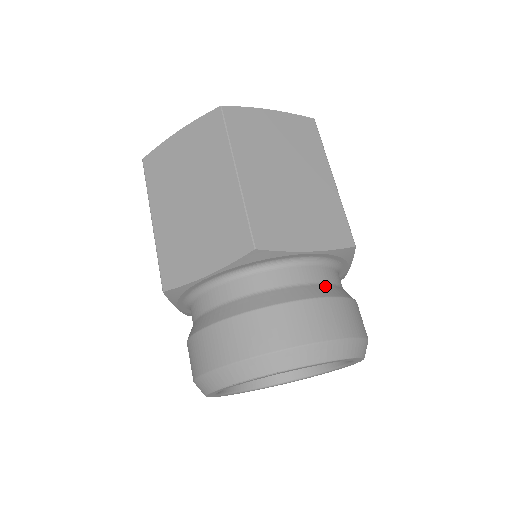
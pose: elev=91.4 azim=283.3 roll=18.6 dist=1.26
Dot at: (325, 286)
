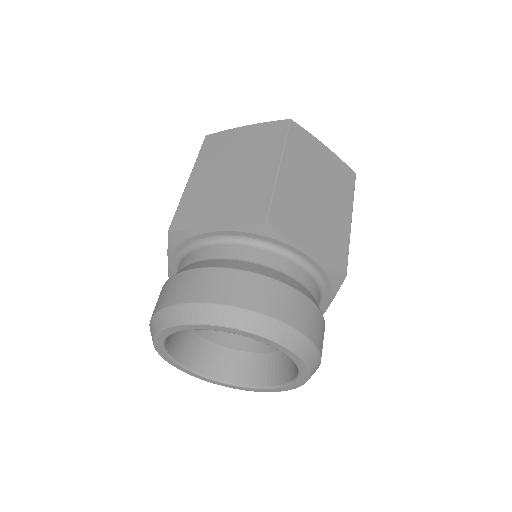
Dot at: (307, 290)
